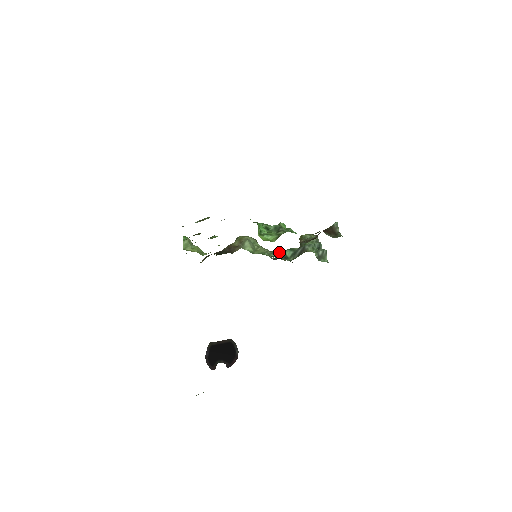
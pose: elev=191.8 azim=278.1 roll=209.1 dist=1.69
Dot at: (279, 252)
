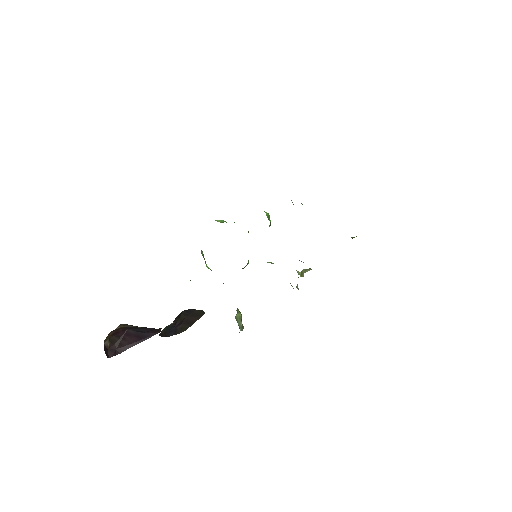
Dot at: occluded
